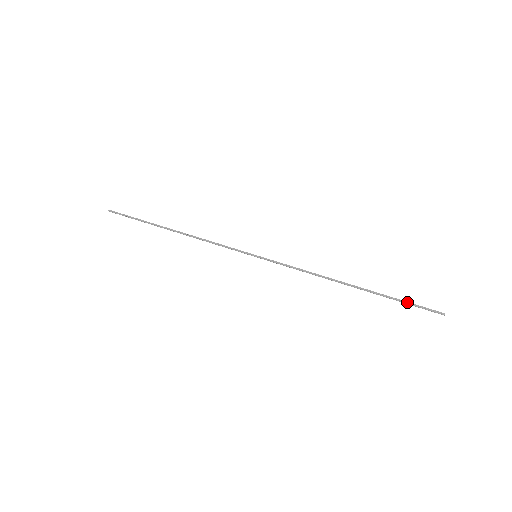
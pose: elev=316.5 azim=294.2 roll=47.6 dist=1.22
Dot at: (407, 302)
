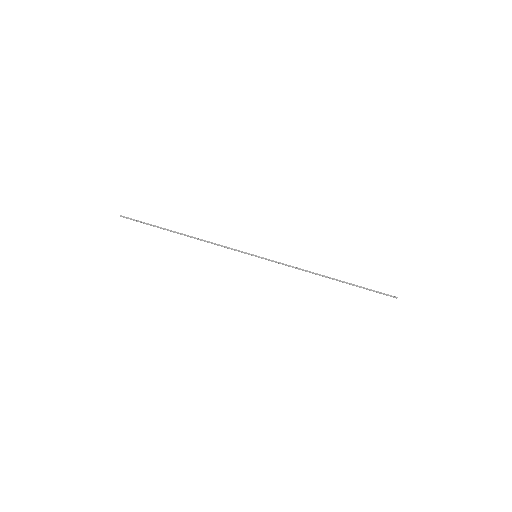
Dot at: (372, 290)
